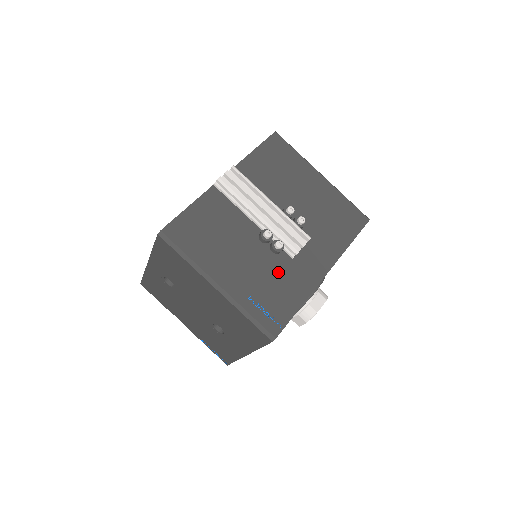
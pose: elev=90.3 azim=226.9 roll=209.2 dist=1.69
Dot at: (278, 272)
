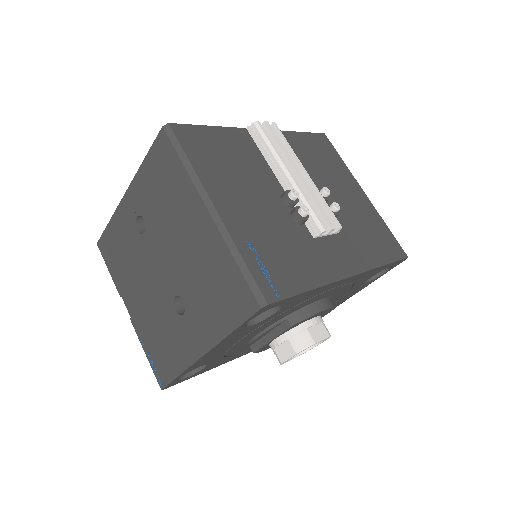
Dot at: (293, 240)
